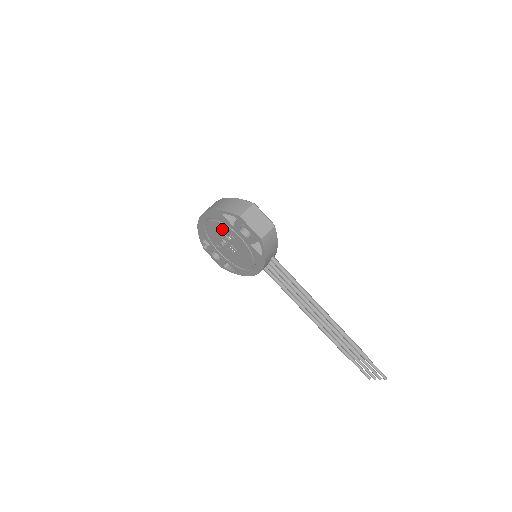
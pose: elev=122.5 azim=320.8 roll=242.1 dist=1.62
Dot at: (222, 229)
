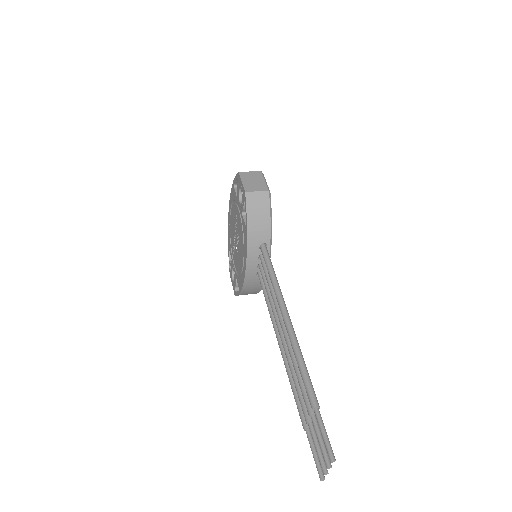
Dot at: (234, 214)
